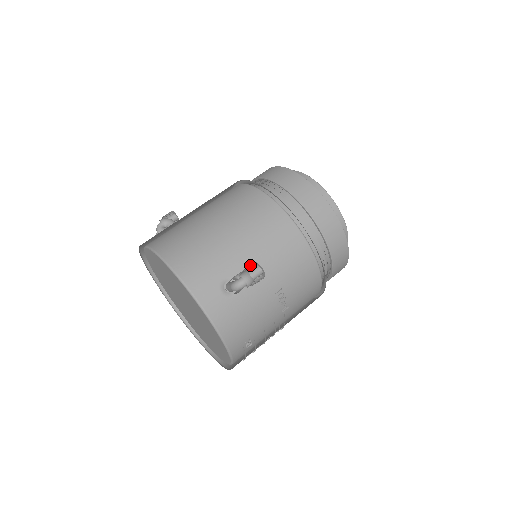
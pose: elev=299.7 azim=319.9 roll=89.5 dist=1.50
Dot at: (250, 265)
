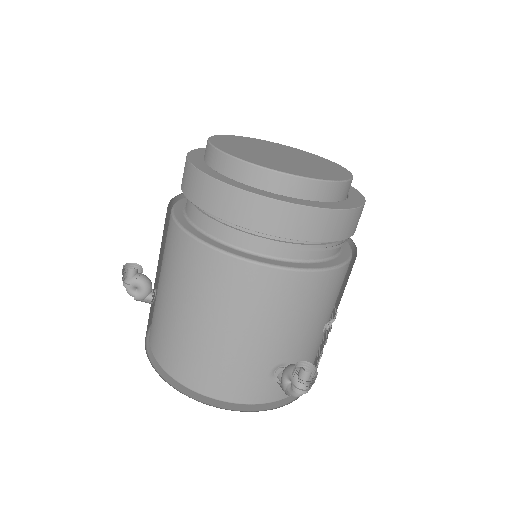
Dot at: (294, 371)
